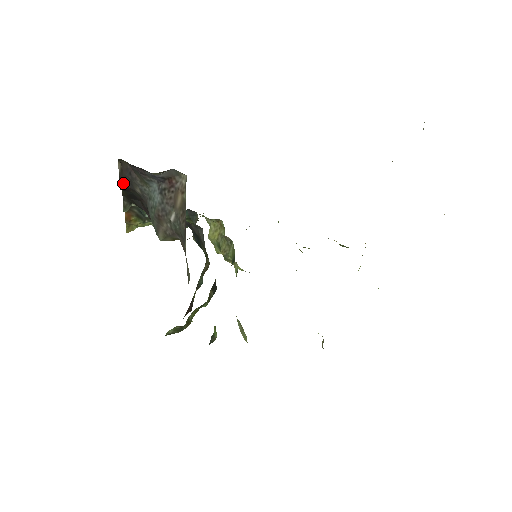
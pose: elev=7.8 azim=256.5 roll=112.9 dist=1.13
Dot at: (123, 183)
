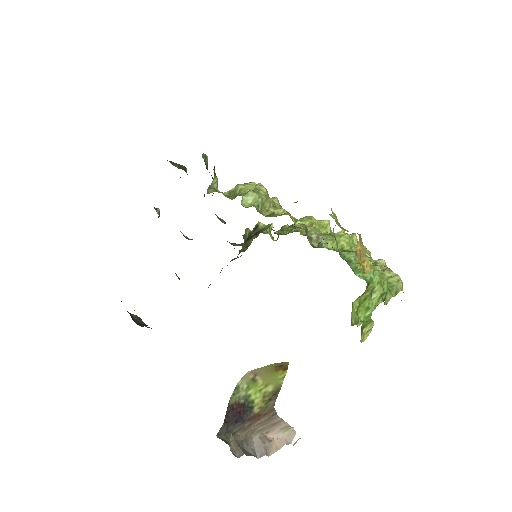
Dot at: occluded
